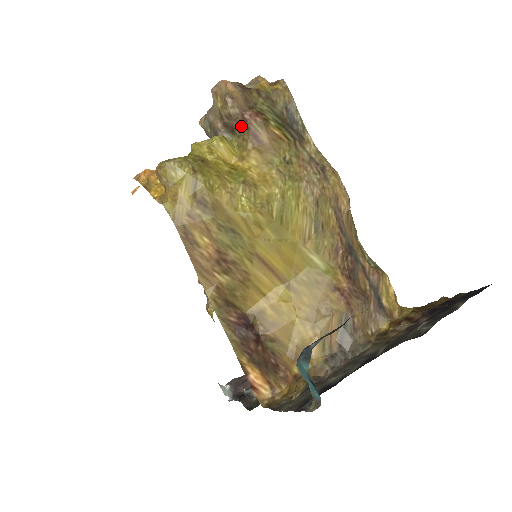
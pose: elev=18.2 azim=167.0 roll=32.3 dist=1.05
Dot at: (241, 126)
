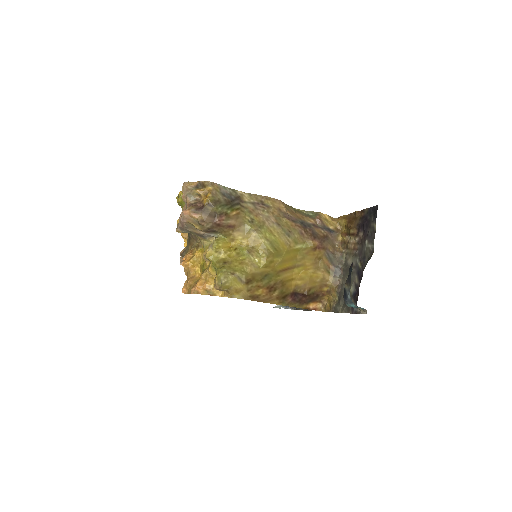
Dot at: (219, 228)
